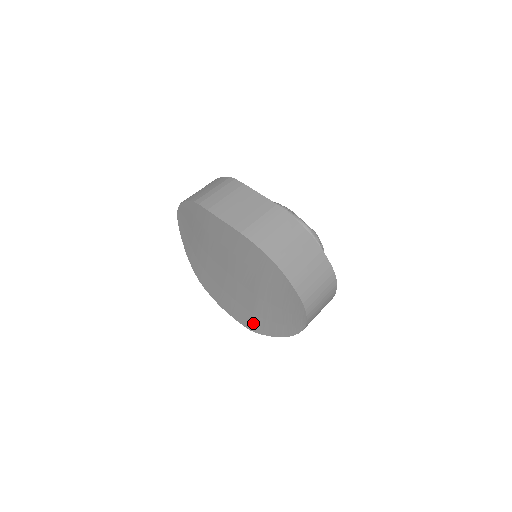
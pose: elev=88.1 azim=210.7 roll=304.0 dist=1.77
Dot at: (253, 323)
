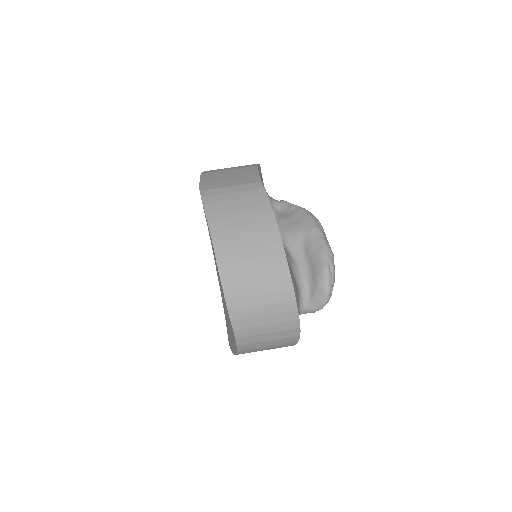
Dot at: (227, 332)
